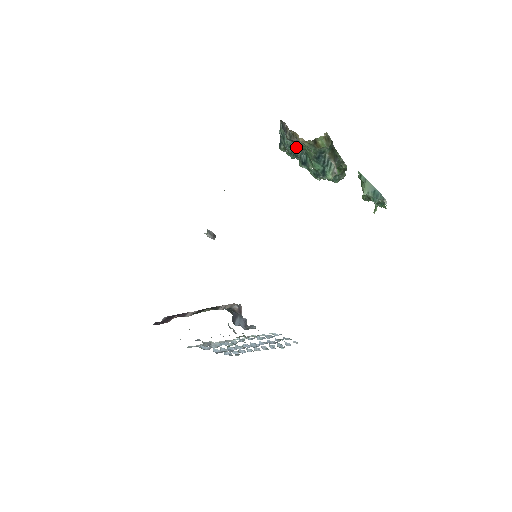
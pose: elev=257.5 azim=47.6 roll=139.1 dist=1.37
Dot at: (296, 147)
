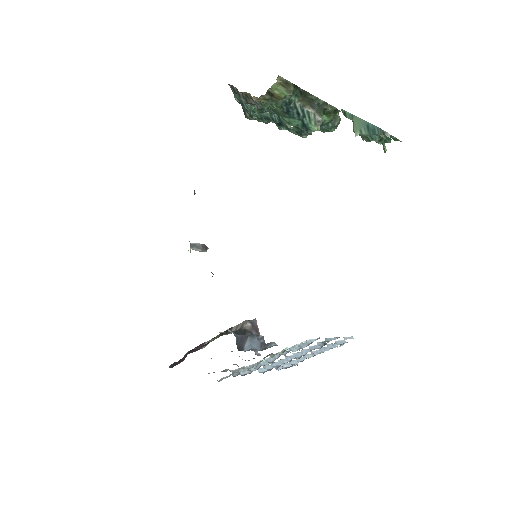
Dot at: (257, 109)
